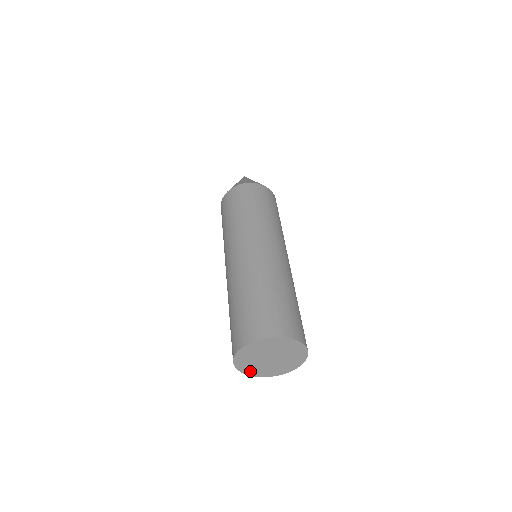
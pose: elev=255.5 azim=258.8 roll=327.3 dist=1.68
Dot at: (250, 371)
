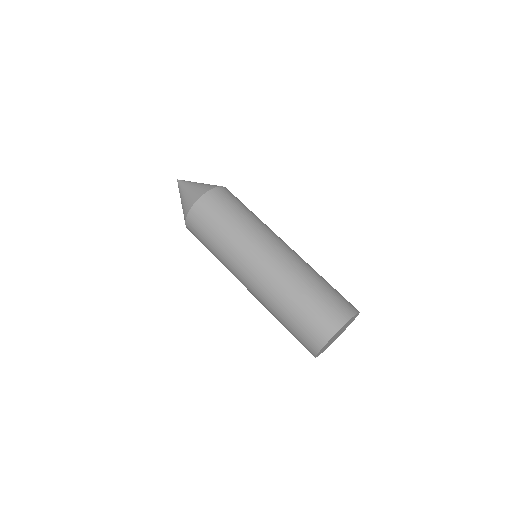
Dot at: (325, 349)
